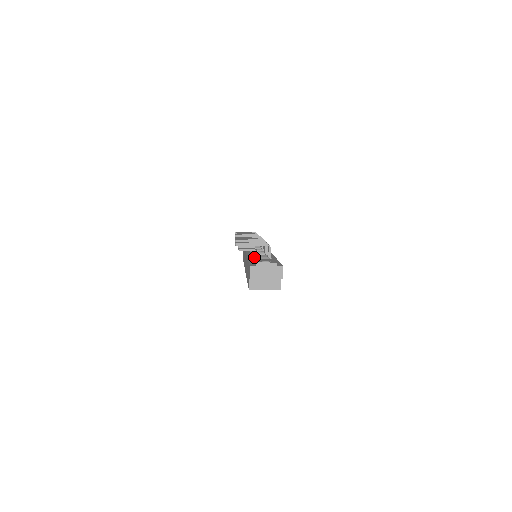
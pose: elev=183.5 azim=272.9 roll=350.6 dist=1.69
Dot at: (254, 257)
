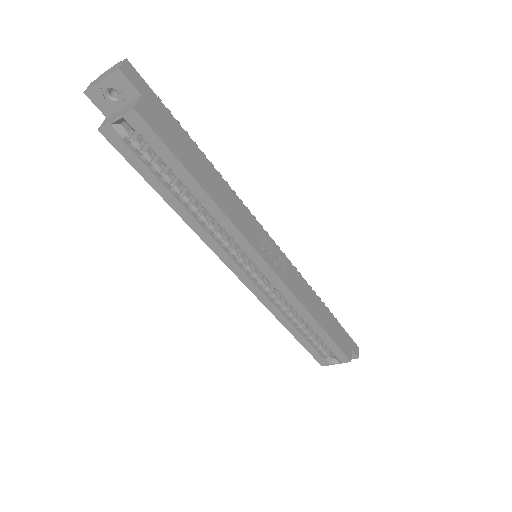
Dot at: occluded
